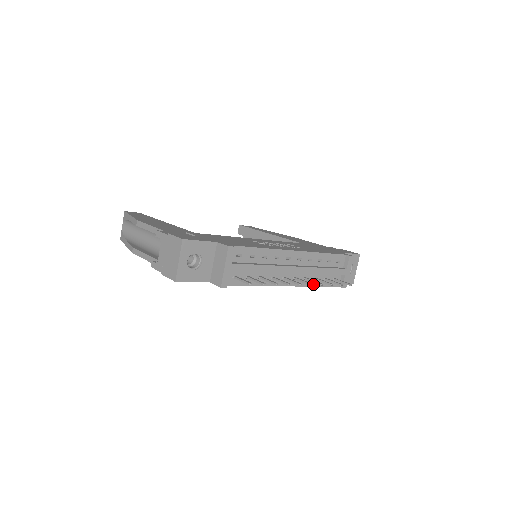
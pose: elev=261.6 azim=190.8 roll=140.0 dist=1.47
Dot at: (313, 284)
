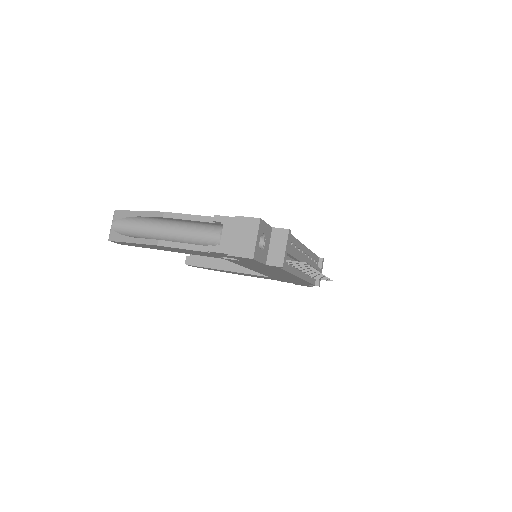
Dot at: (307, 279)
